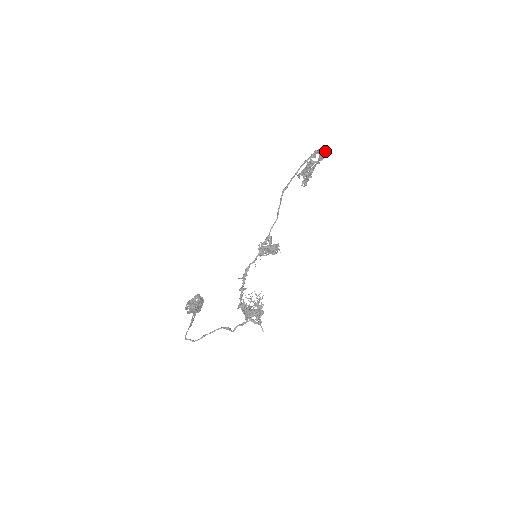
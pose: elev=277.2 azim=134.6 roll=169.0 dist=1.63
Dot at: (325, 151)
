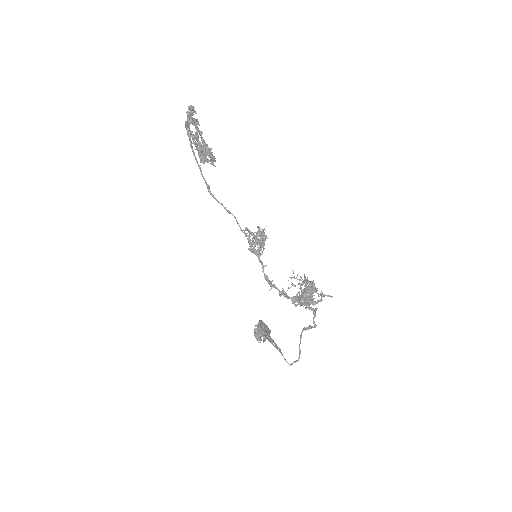
Dot at: (192, 115)
